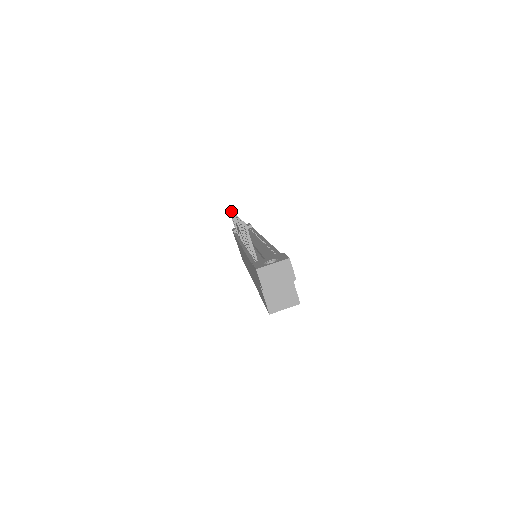
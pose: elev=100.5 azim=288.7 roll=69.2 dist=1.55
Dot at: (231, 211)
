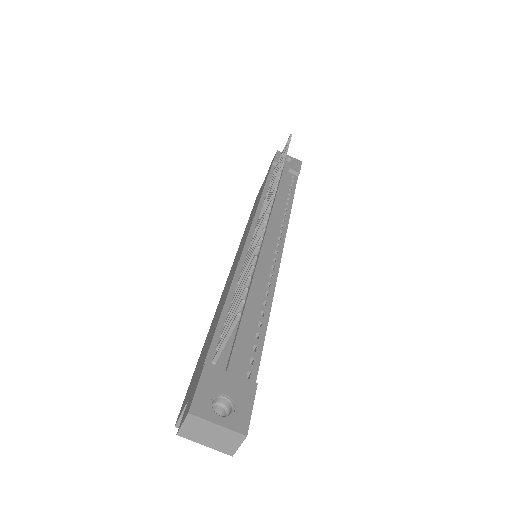
Dot at: (282, 162)
